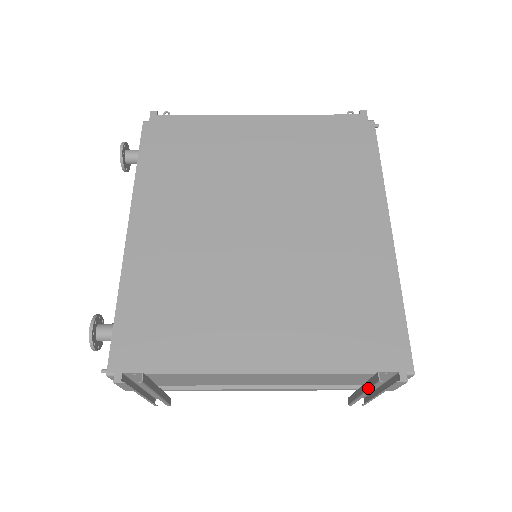
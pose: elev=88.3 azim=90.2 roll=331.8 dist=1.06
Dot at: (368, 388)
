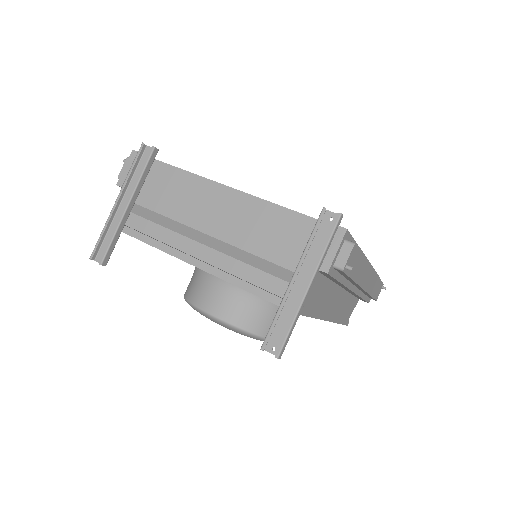
Dot at: (305, 247)
